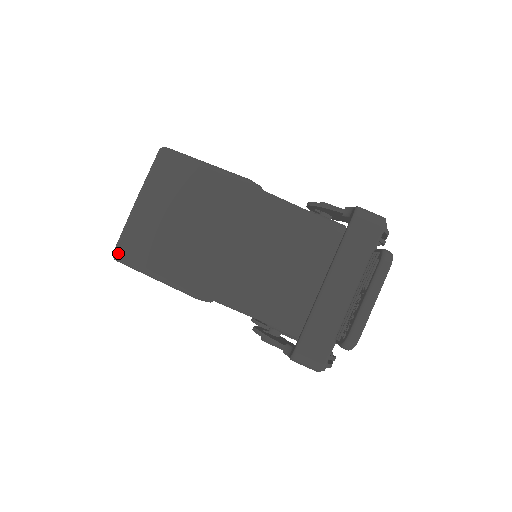
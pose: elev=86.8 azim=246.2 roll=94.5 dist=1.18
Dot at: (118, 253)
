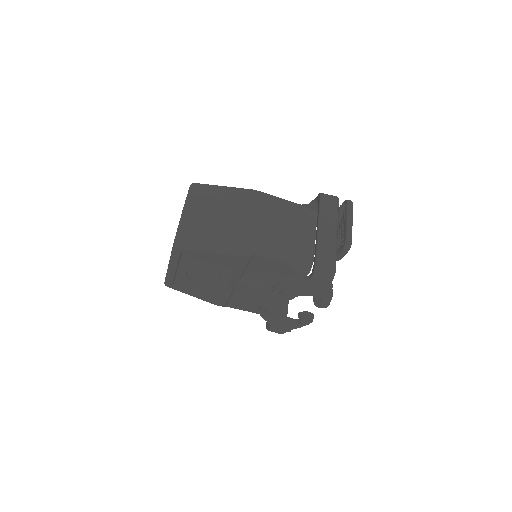
Dot at: (179, 242)
